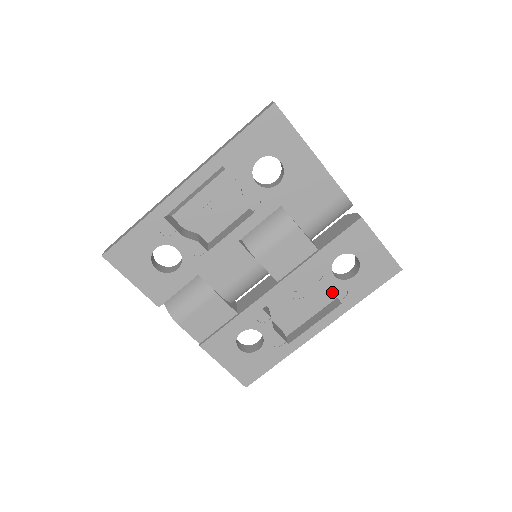
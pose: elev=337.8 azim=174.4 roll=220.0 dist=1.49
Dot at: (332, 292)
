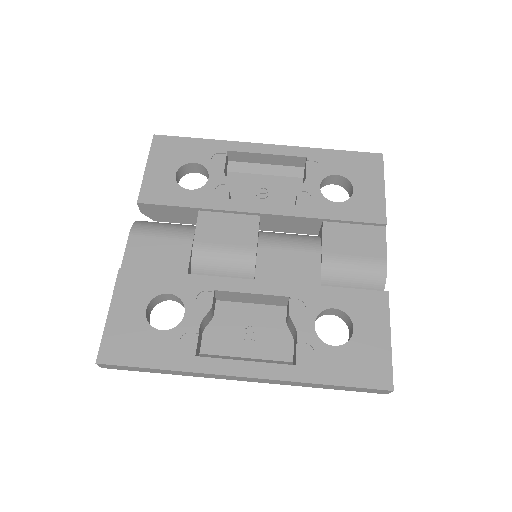
Dot at: (297, 341)
